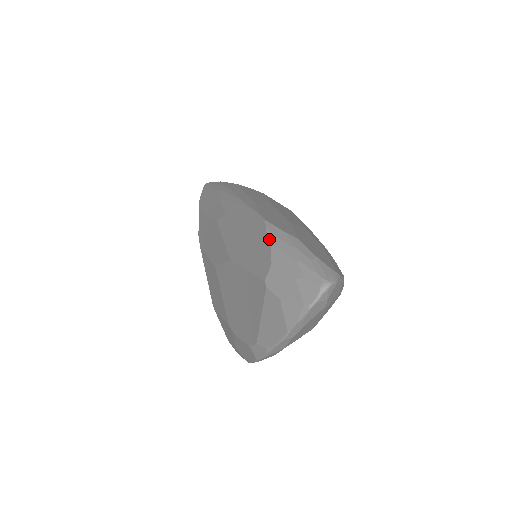
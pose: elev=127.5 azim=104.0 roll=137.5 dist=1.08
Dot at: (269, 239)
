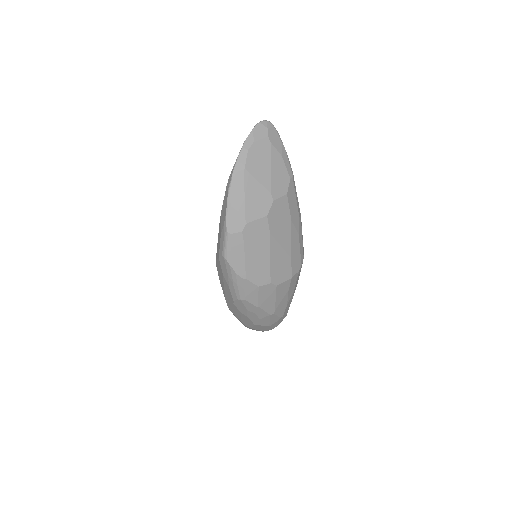
Dot at: occluded
